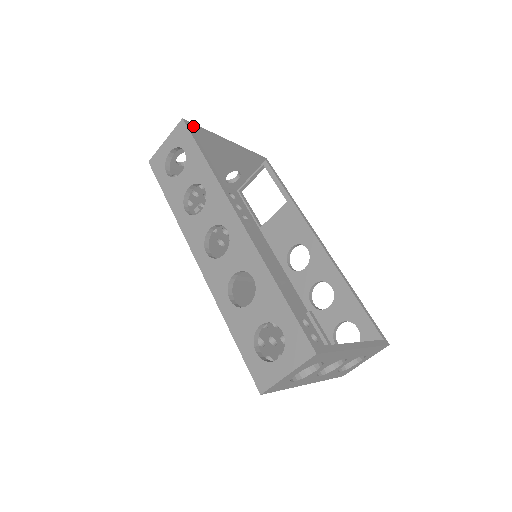
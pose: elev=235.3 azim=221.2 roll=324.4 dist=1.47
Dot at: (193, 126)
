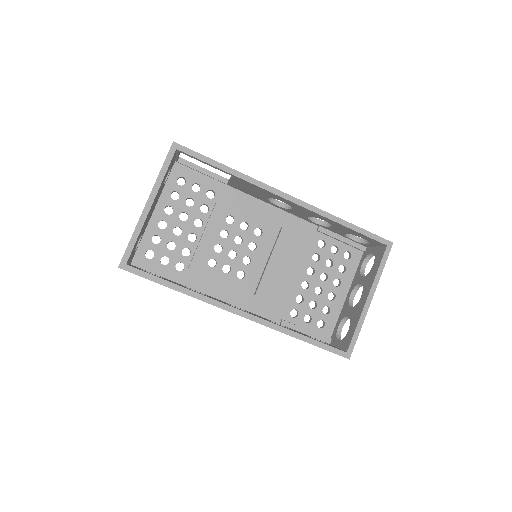
Dot at: (128, 259)
